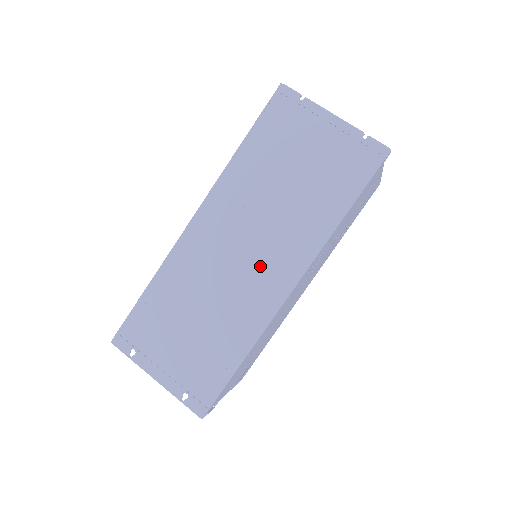
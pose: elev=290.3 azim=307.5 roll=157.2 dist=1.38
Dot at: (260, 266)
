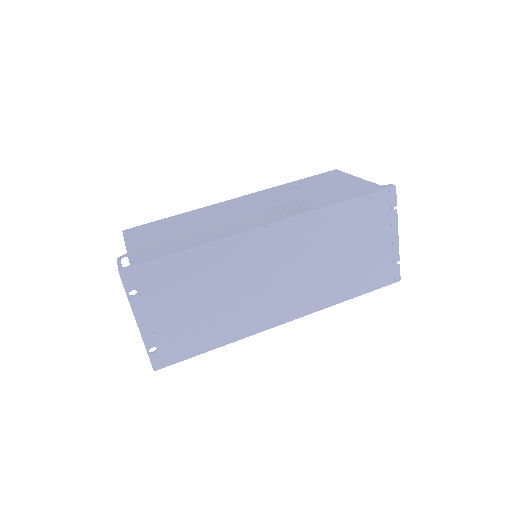
Dot at: (281, 294)
